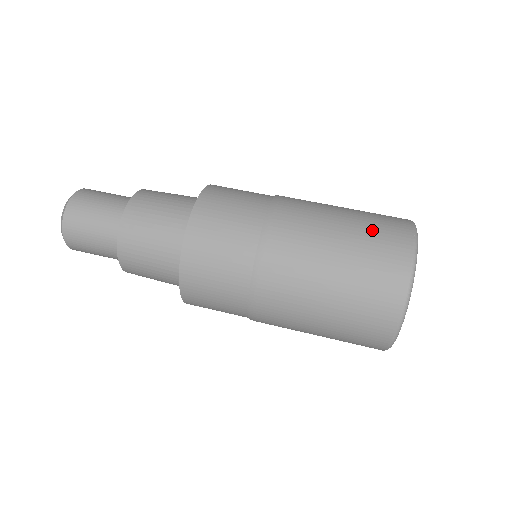
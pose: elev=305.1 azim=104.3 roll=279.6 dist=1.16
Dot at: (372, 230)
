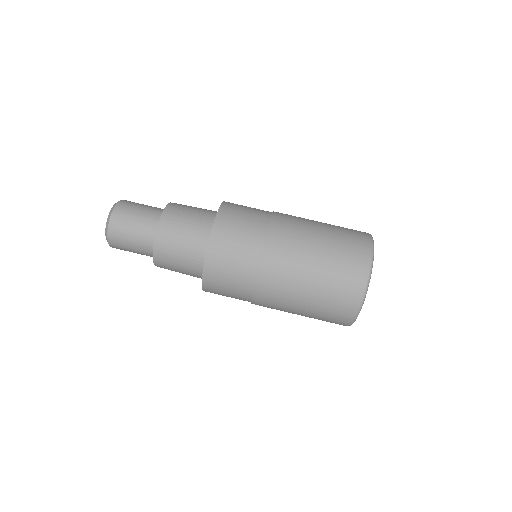
Dot at: (337, 274)
